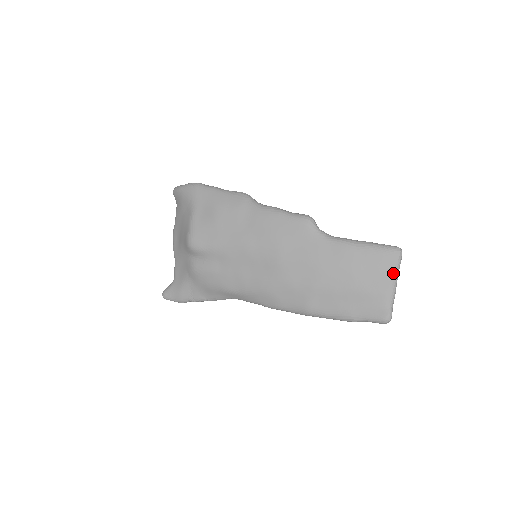
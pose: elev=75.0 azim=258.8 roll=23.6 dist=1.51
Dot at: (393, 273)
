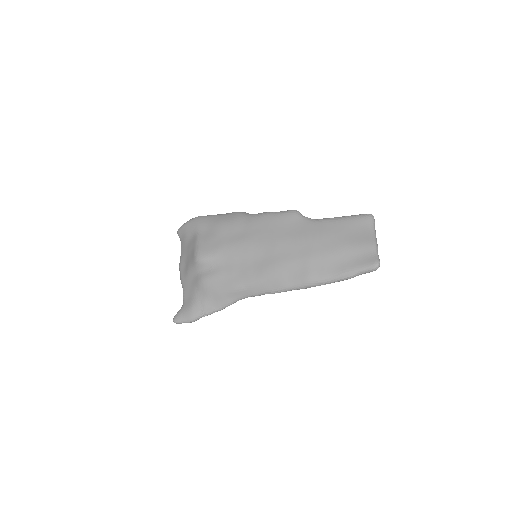
Dot at: (371, 231)
